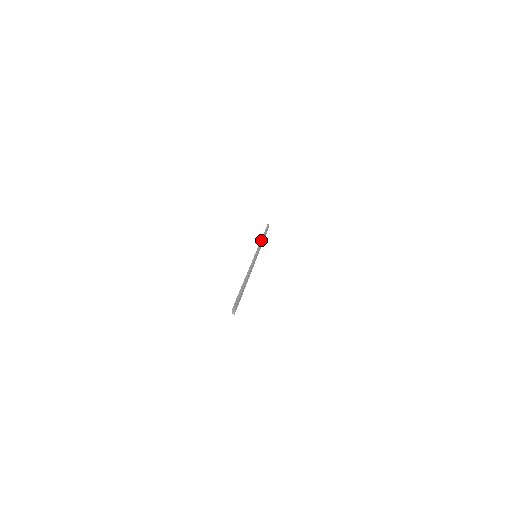
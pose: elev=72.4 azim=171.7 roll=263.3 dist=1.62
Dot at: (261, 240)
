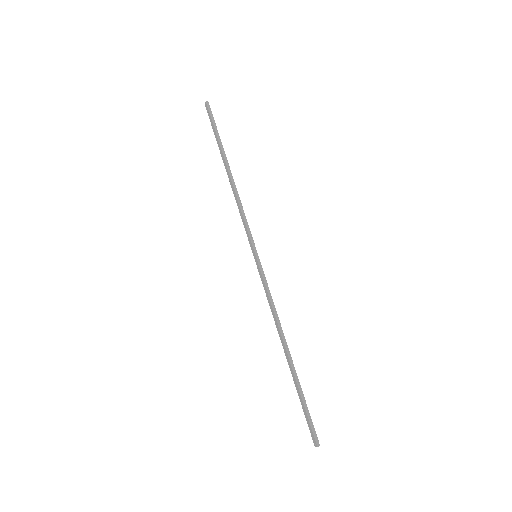
Dot at: (236, 192)
